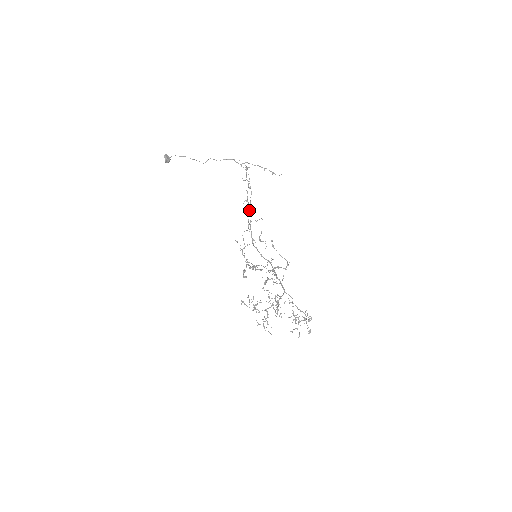
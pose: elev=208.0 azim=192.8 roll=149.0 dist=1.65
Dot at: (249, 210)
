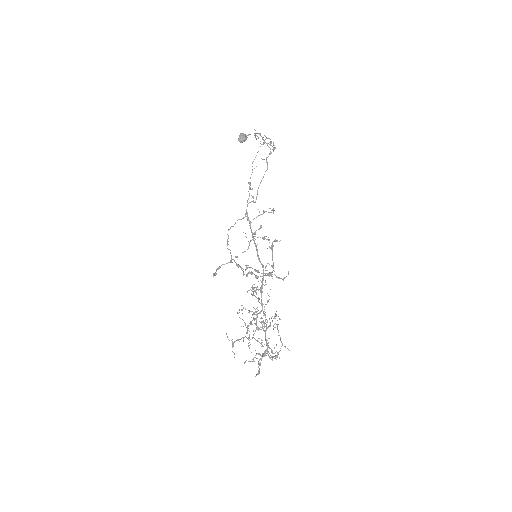
Dot at: occluded
